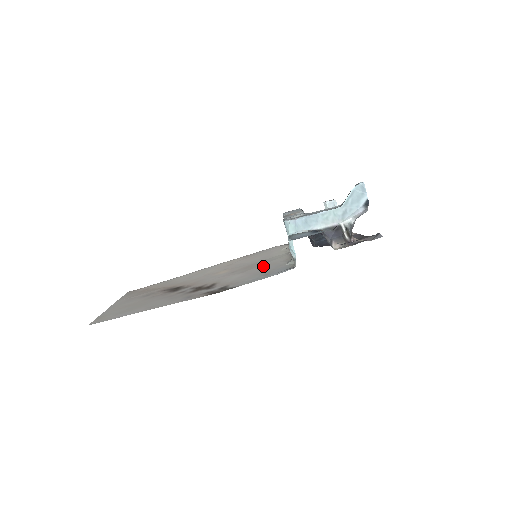
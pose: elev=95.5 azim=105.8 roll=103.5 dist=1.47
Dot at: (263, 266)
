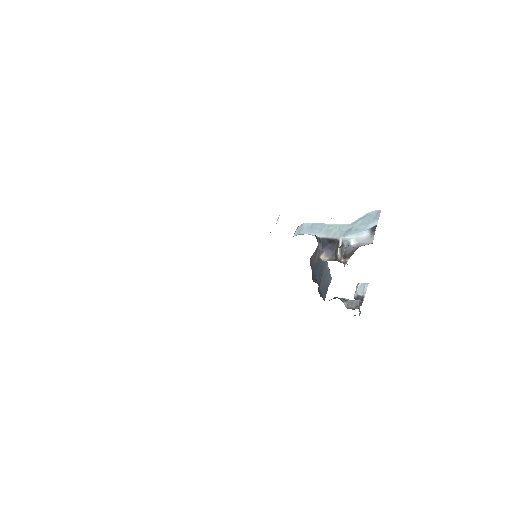
Dot at: occluded
